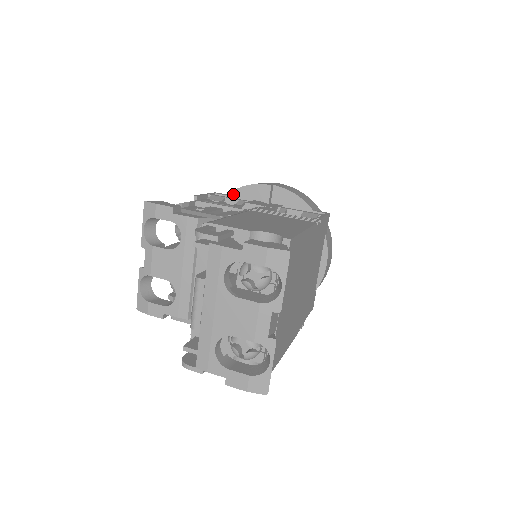
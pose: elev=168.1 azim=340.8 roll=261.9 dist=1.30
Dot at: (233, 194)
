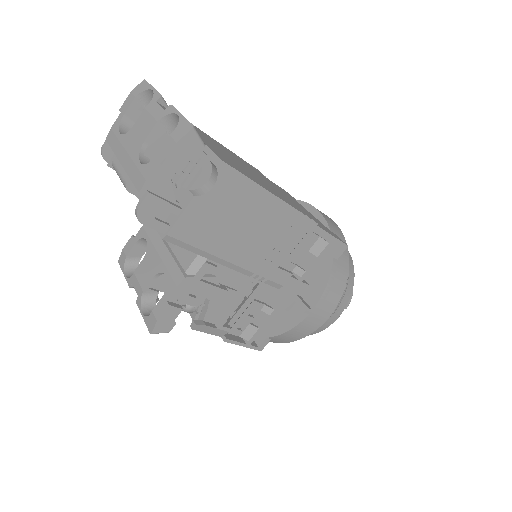
Dot at: occluded
